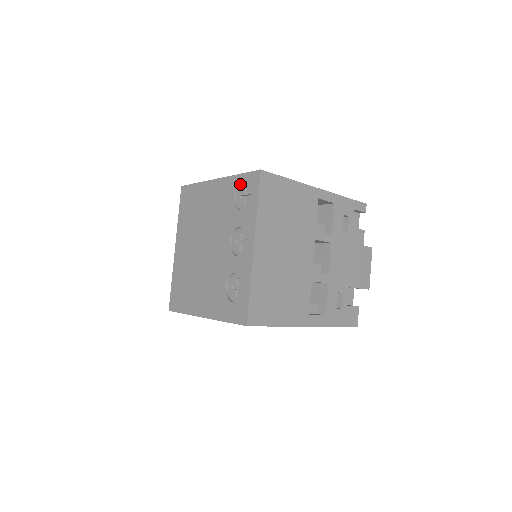
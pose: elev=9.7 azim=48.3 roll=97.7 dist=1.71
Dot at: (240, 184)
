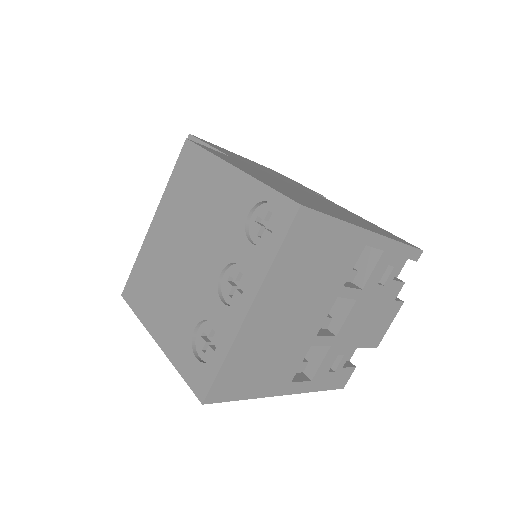
Dot at: (264, 201)
